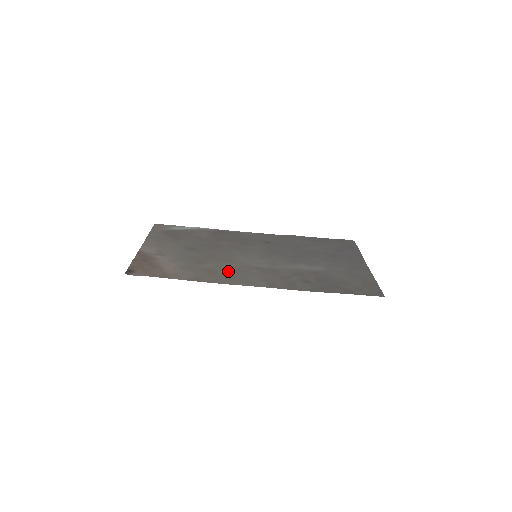
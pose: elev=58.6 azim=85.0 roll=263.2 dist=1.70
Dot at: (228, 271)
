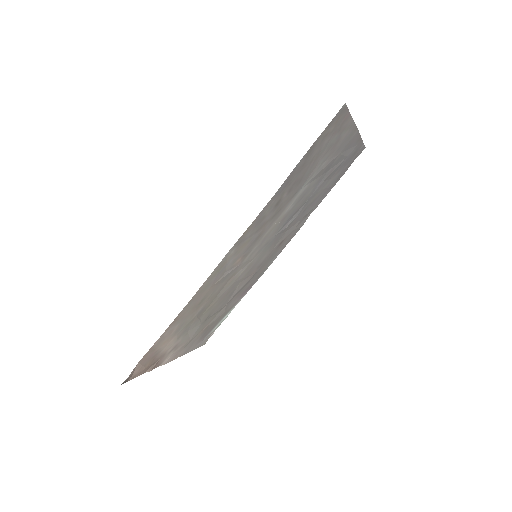
Dot at: (213, 287)
